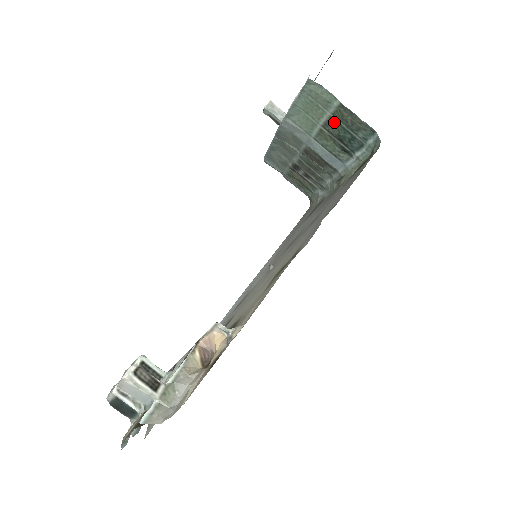
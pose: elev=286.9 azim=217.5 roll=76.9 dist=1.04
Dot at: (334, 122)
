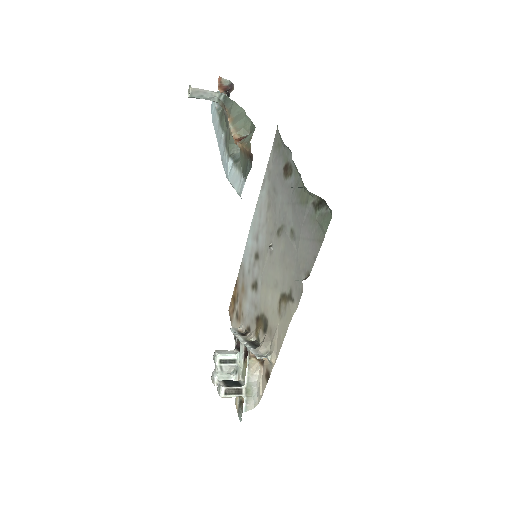
Dot at: occluded
